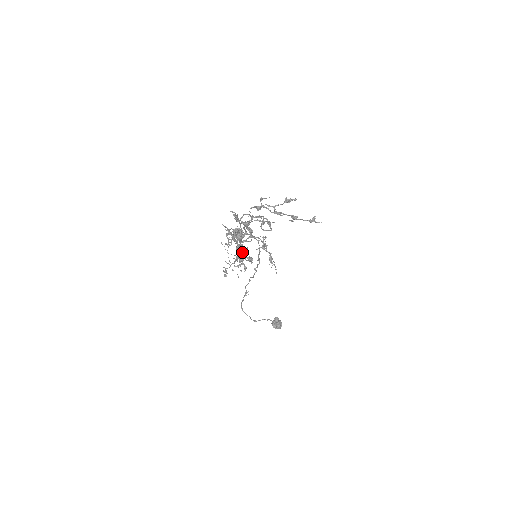
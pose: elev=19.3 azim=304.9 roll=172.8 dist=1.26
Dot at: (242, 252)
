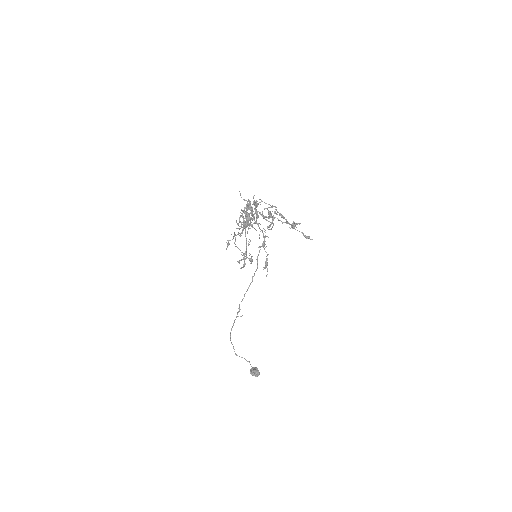
Dot at: (246, 243)
